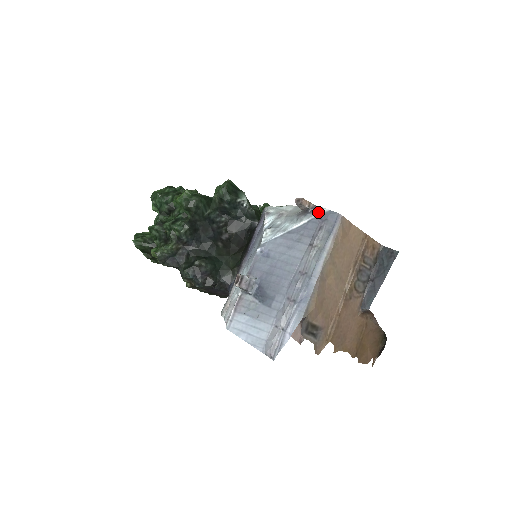
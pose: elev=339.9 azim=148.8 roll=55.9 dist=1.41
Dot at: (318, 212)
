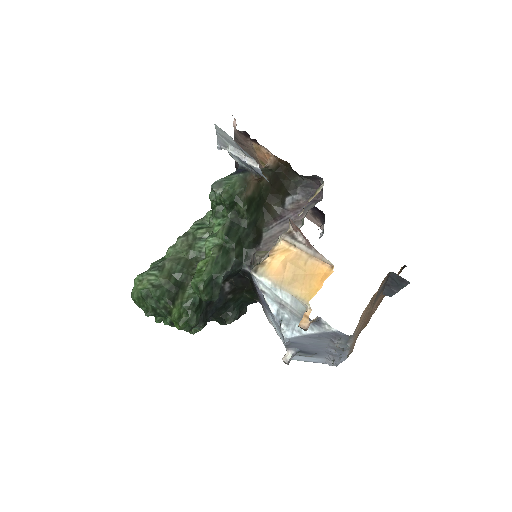
Dot at: (327, 330)
